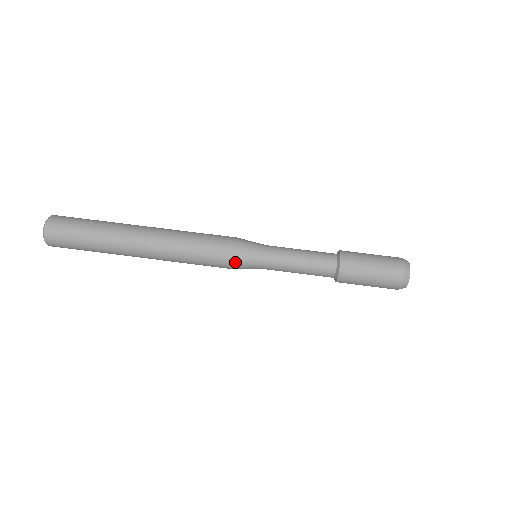
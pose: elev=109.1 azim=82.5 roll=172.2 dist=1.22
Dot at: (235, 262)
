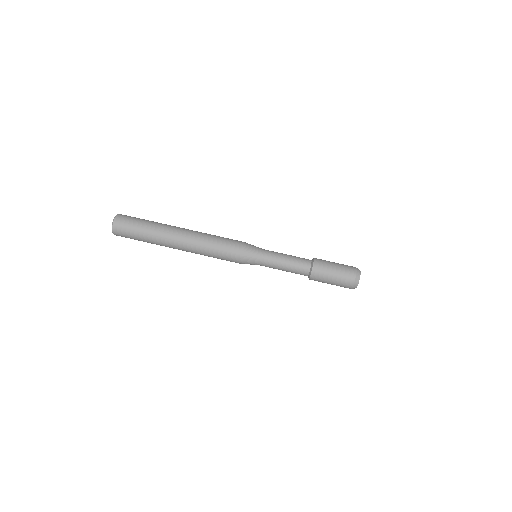
Dot at: (241, 262)
